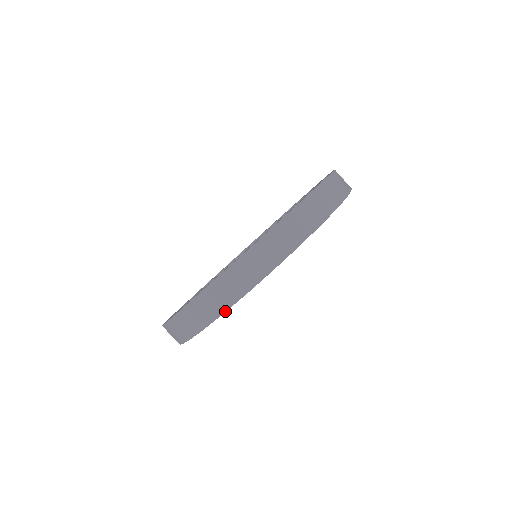
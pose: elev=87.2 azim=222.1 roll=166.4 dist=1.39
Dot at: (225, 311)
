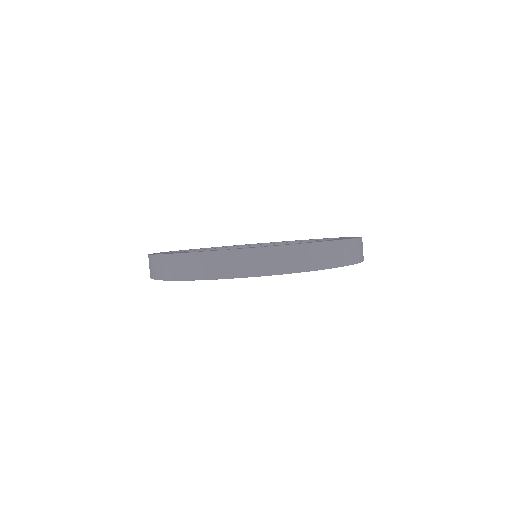
Dot at: (223, 278)
